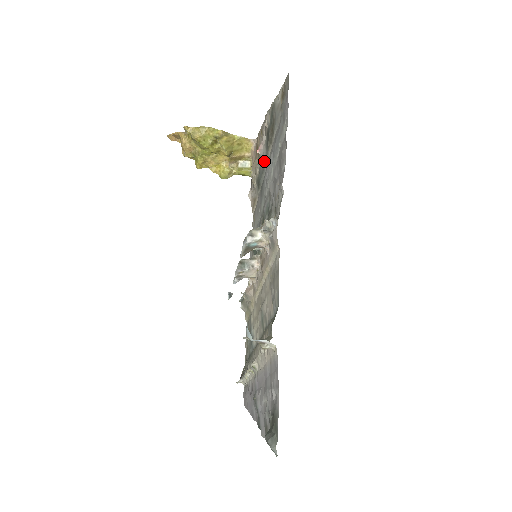
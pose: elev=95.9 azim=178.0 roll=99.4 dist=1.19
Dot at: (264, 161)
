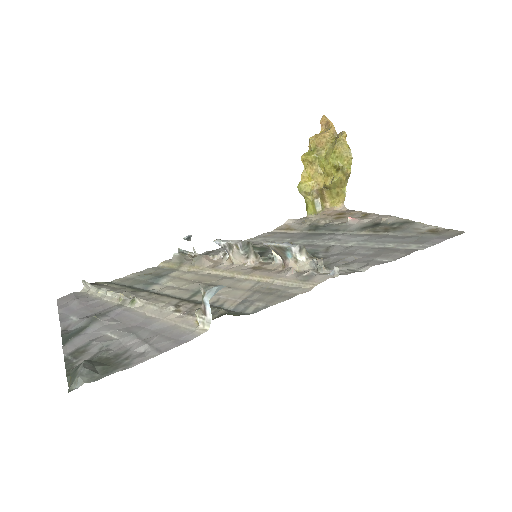
Dot at: (346, 229)
